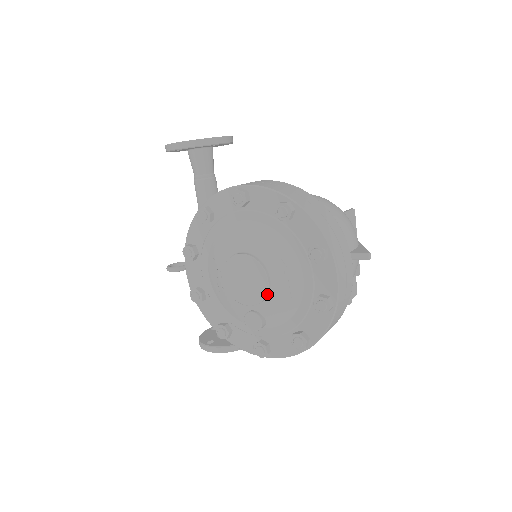
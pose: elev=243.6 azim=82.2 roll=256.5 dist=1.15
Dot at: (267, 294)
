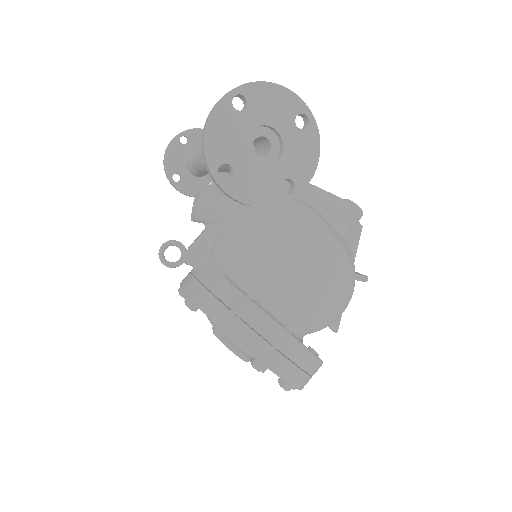
Dot at: occluded
